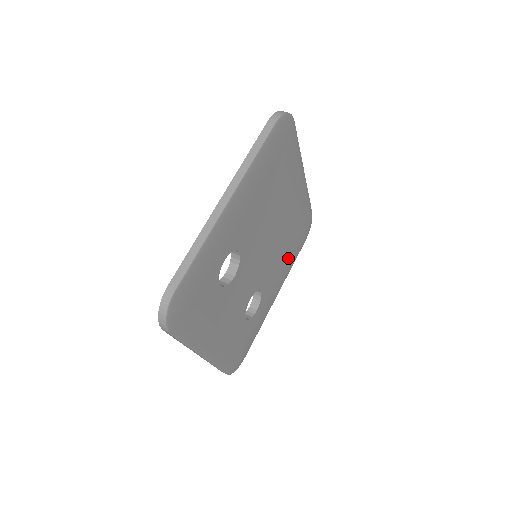
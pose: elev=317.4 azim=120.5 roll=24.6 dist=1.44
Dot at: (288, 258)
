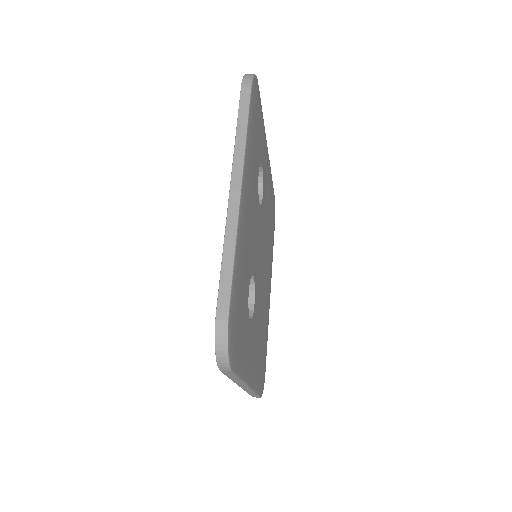
Dot at: (259, 357)
